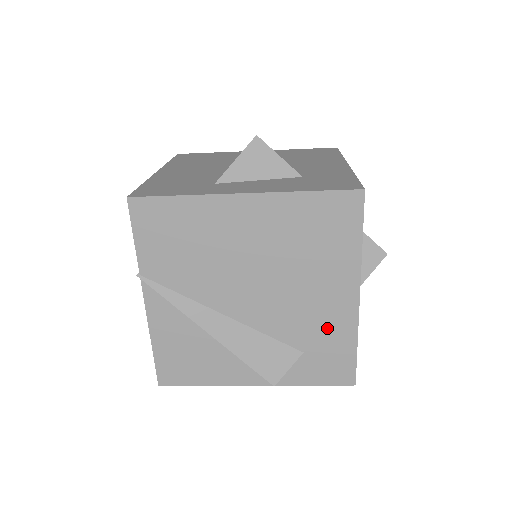
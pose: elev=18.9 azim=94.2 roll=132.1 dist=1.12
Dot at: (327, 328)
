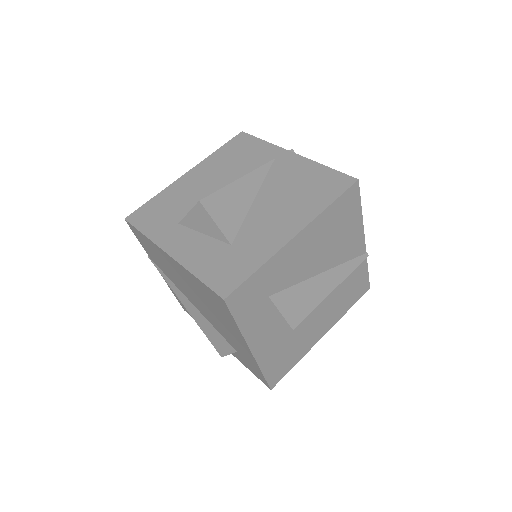
Dot at: (242, 351)
